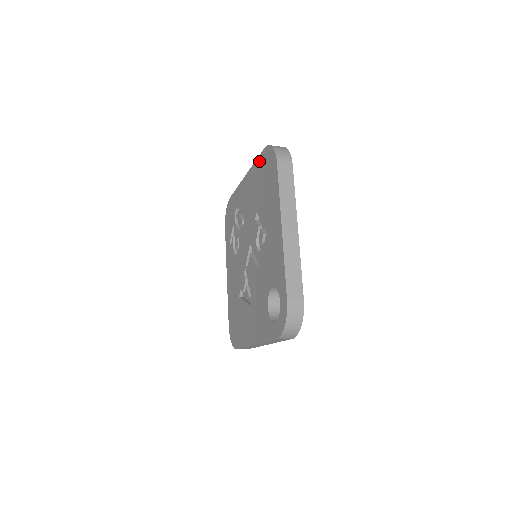
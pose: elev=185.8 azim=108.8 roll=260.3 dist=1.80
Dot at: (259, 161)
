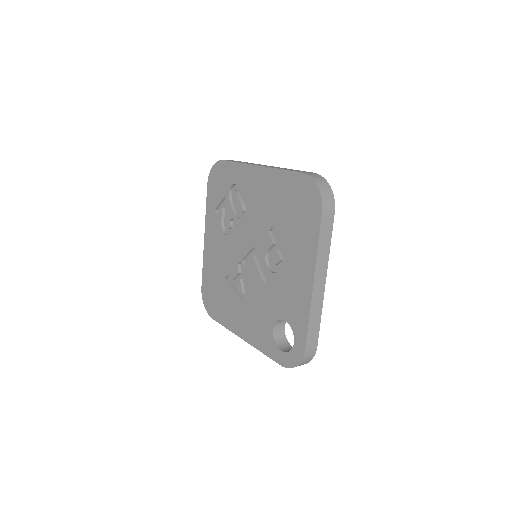
Dot at: (289, 177)
